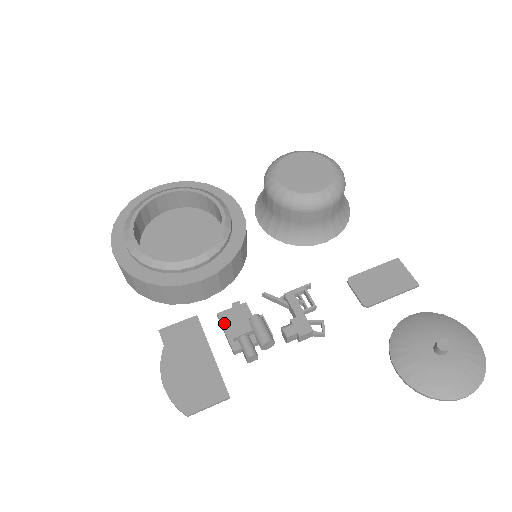
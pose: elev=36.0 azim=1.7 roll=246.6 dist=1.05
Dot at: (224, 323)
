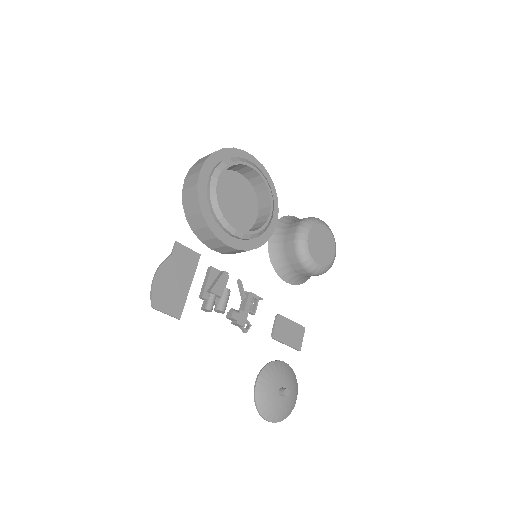
Dot at: (211, 276)
